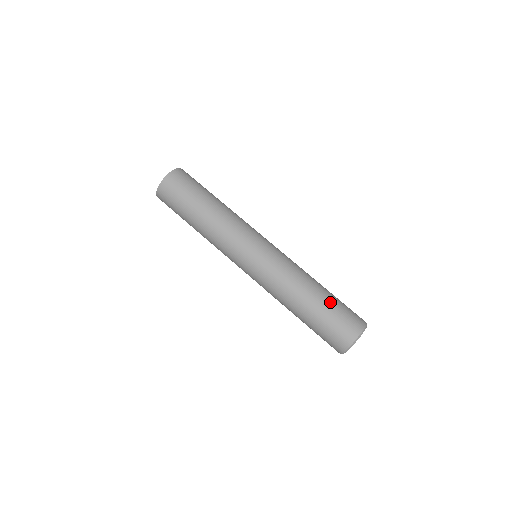
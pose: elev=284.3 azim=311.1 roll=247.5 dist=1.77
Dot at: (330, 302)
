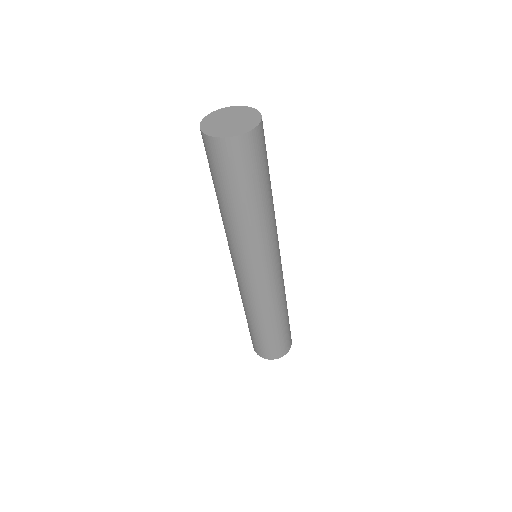
Dot at: (281, 332)
